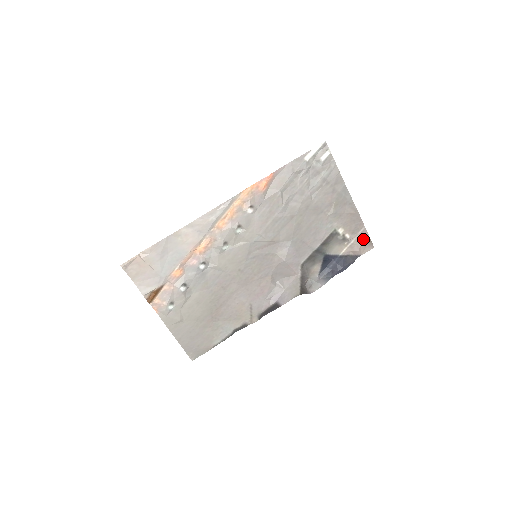
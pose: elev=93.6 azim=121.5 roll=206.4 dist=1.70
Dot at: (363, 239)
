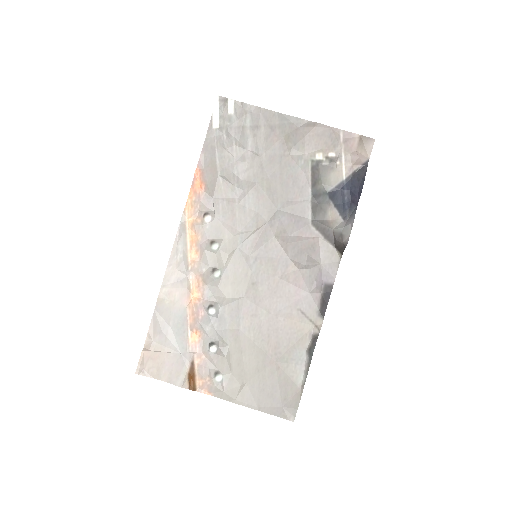
Dot at: (352, 142)
